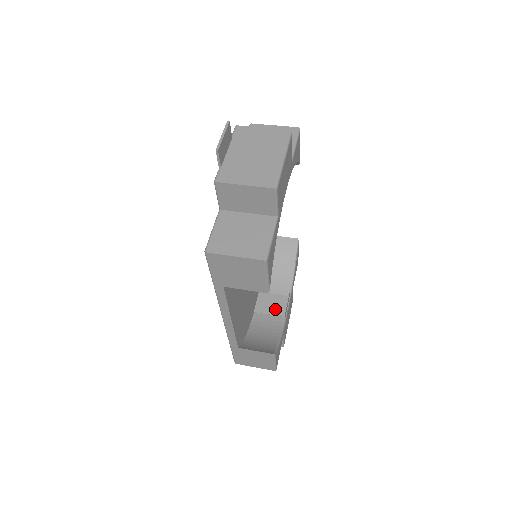
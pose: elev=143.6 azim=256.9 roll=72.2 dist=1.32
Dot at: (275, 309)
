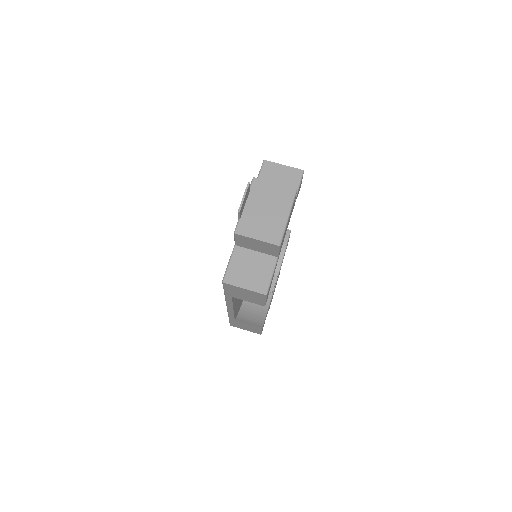
Dot at: occluded
